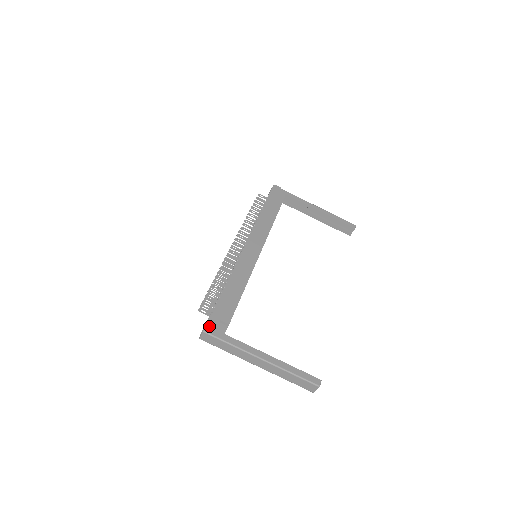
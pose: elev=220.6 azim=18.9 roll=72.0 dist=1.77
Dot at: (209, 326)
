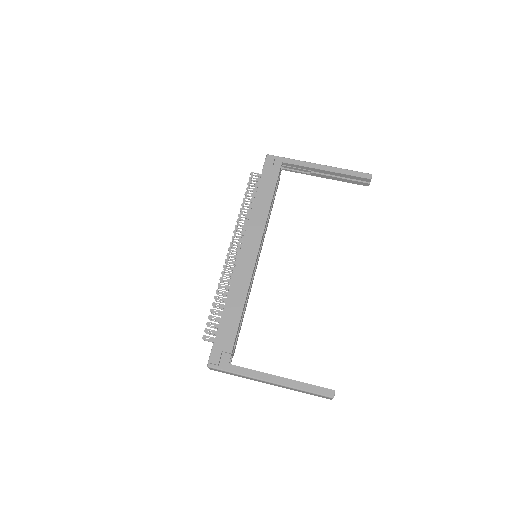
Dot at: (211, 361)
